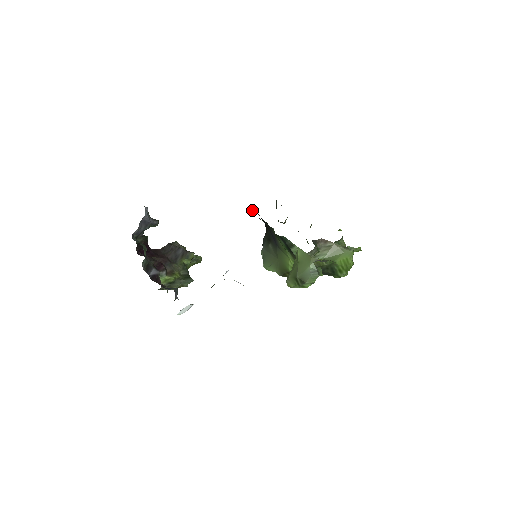
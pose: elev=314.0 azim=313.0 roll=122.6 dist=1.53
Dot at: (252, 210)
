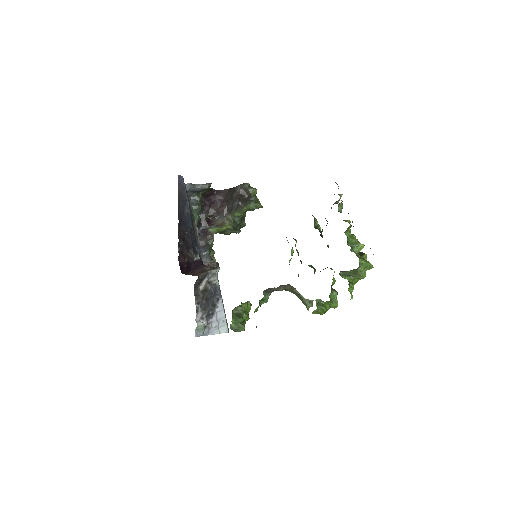
Dot at: occluded
